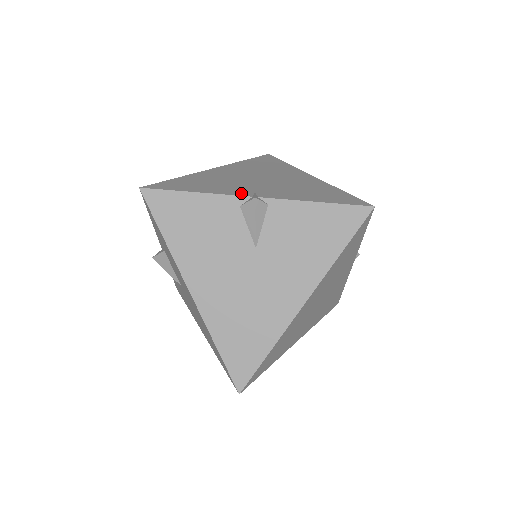
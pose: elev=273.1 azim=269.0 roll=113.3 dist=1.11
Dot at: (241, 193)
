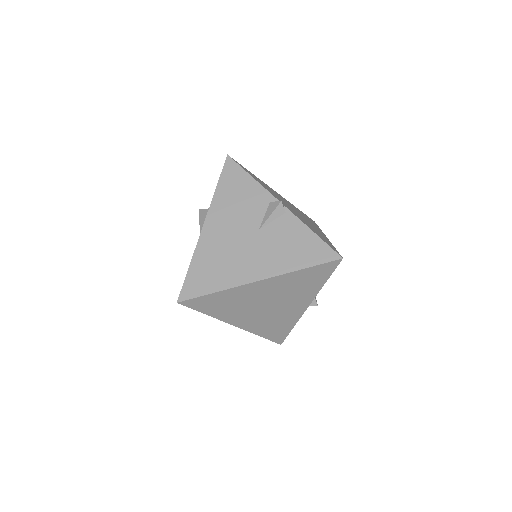
Dot at: (277, 198)
